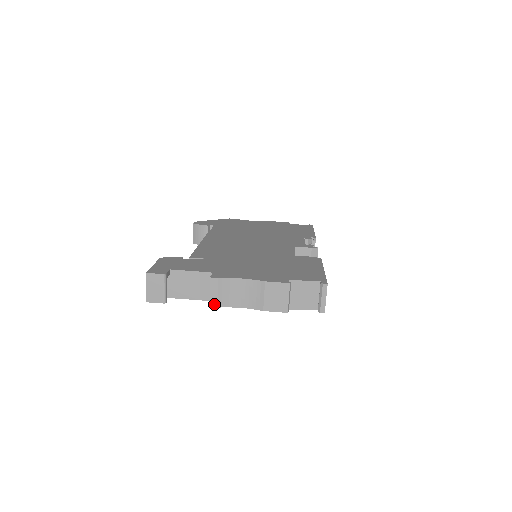
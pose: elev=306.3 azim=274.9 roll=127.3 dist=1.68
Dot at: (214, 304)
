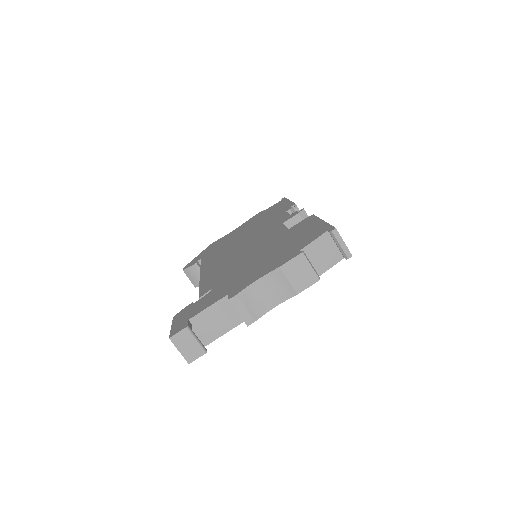
Dot at: (250, 321)
